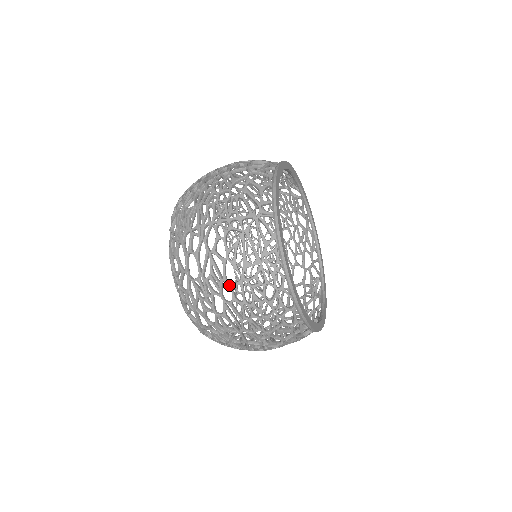
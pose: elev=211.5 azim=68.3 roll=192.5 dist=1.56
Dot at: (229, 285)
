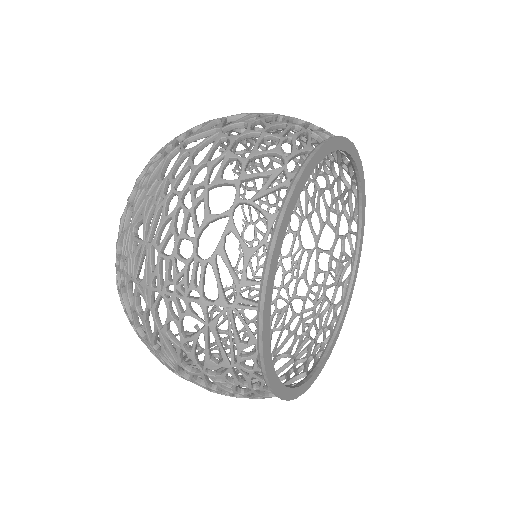
Dot at: (186, 371)
